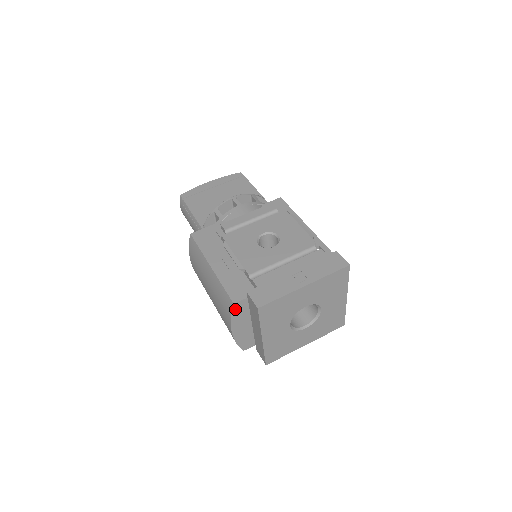
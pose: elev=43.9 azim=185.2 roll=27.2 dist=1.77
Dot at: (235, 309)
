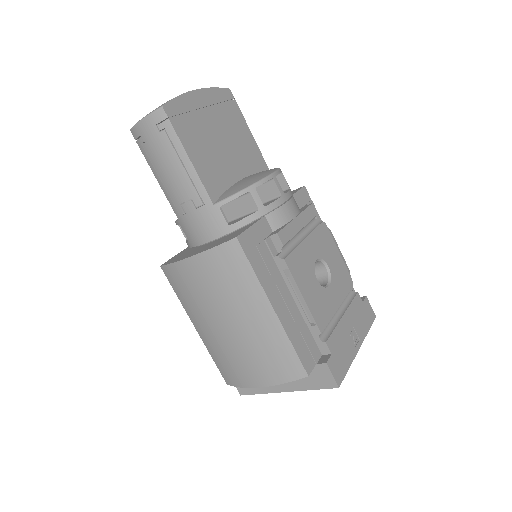
Dot at: (299, 377)
